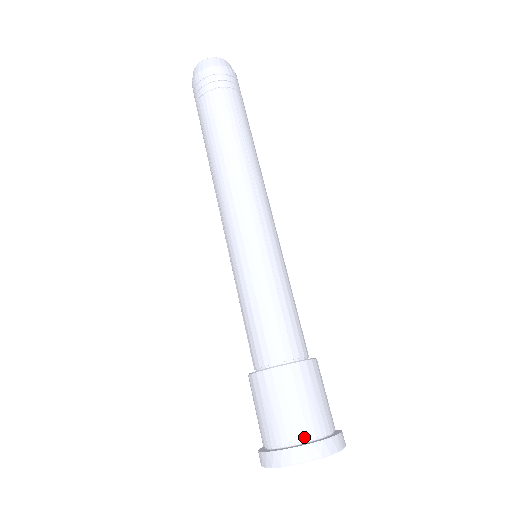
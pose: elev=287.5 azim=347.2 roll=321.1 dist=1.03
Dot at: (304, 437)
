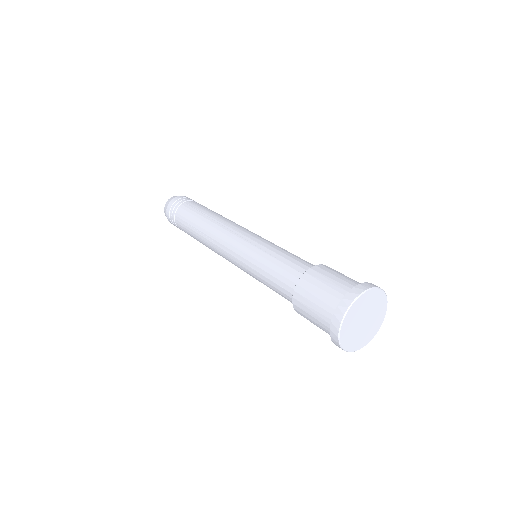
Dot at: (338, 303)
